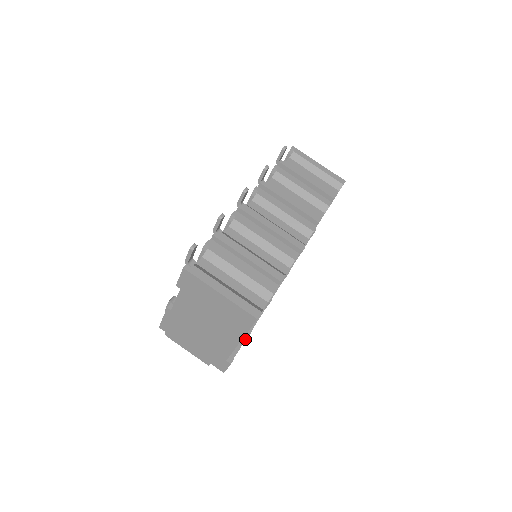
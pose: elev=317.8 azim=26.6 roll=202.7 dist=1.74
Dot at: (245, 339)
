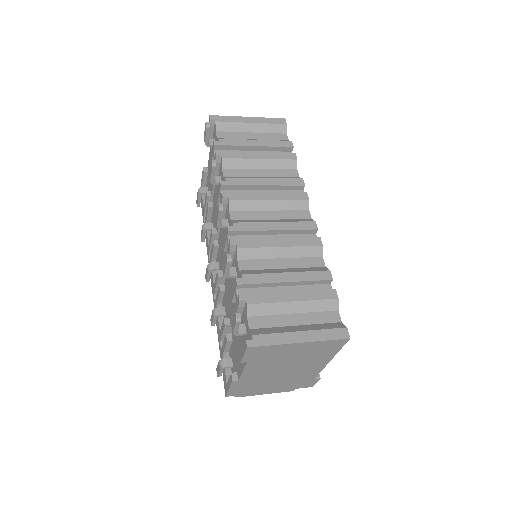
Dot at: occluded
